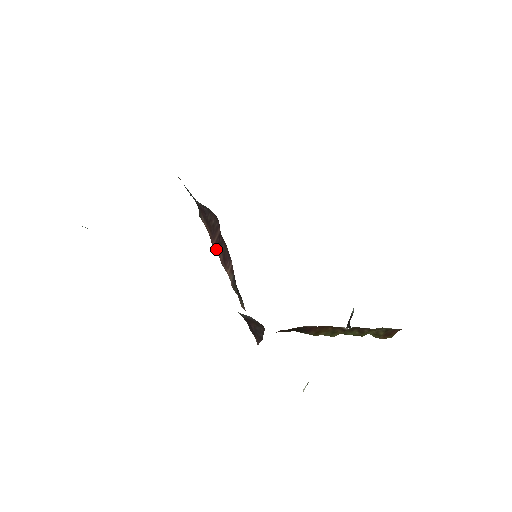
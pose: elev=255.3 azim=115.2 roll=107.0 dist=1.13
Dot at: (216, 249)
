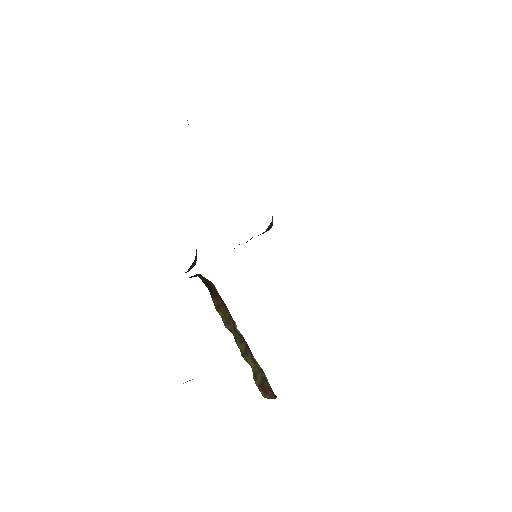
Dot at: occluded
